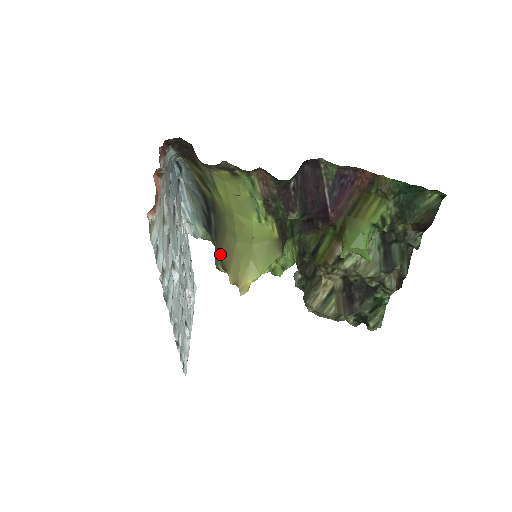
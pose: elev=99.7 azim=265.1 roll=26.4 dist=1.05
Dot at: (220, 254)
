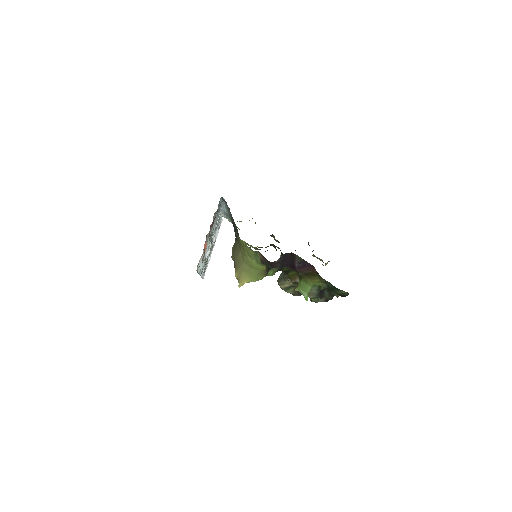
Dot at: (234, 257)
